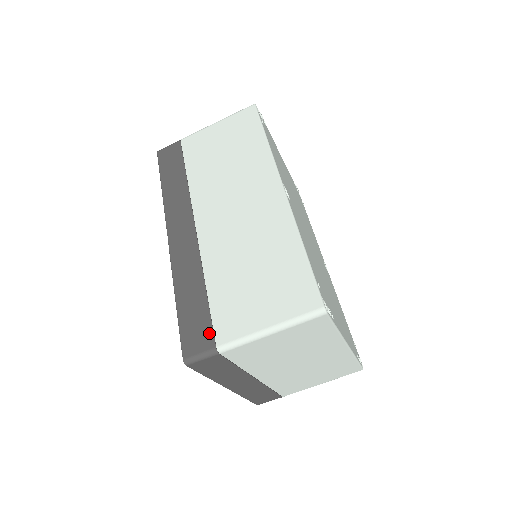
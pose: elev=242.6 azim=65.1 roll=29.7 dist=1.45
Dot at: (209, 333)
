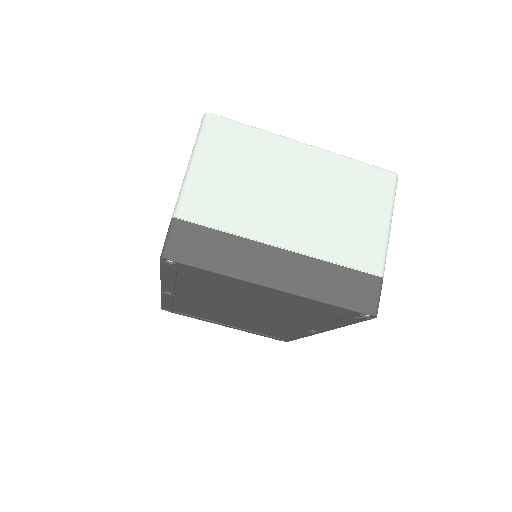
Dot at: occluded
